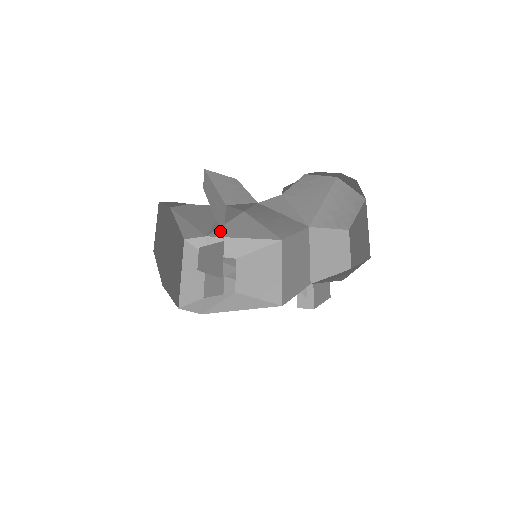
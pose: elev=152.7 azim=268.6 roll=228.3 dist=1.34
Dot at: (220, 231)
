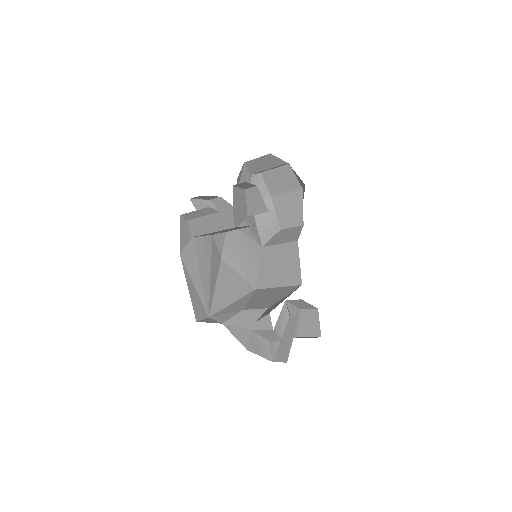
Dot at: occluded
